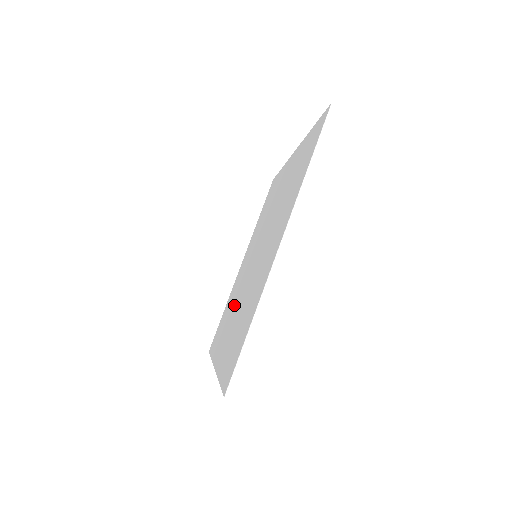
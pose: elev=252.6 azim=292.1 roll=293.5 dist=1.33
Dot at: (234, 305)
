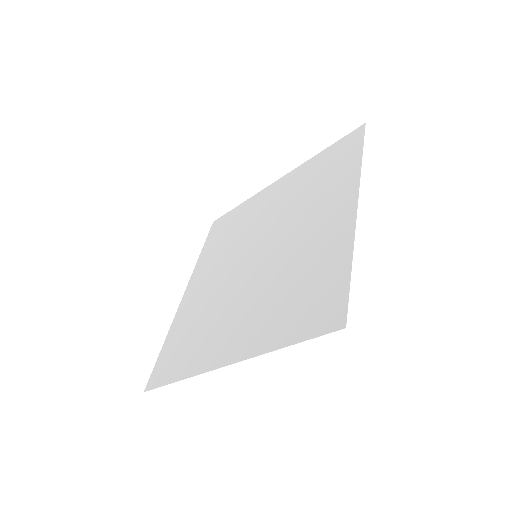
Dot at: (226, 256)
